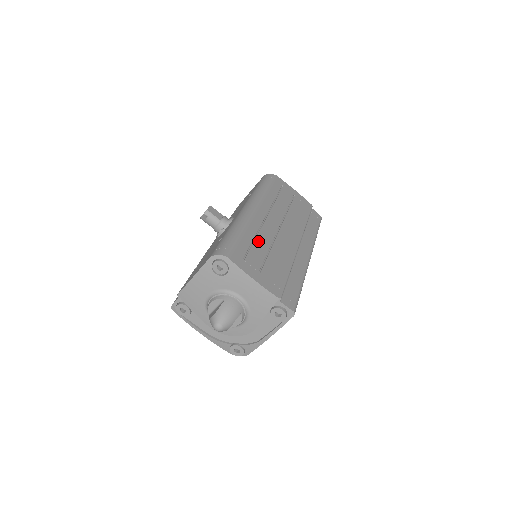
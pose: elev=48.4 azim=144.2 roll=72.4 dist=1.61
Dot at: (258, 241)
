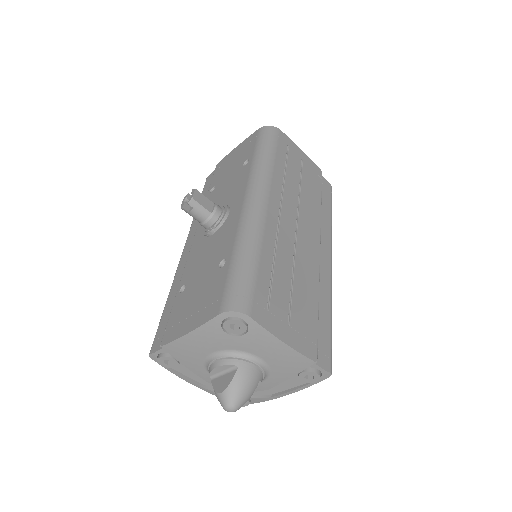
Dot at: (278, 264)
